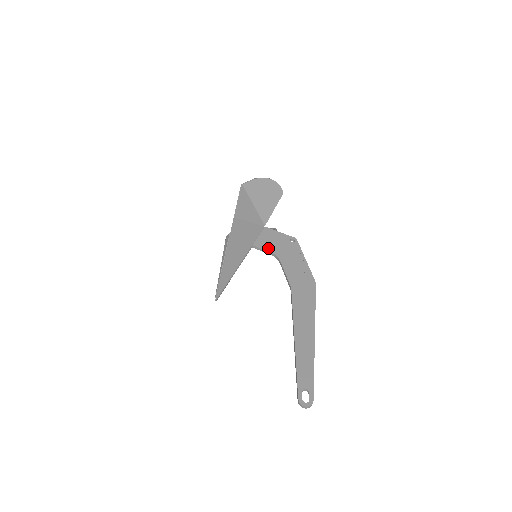
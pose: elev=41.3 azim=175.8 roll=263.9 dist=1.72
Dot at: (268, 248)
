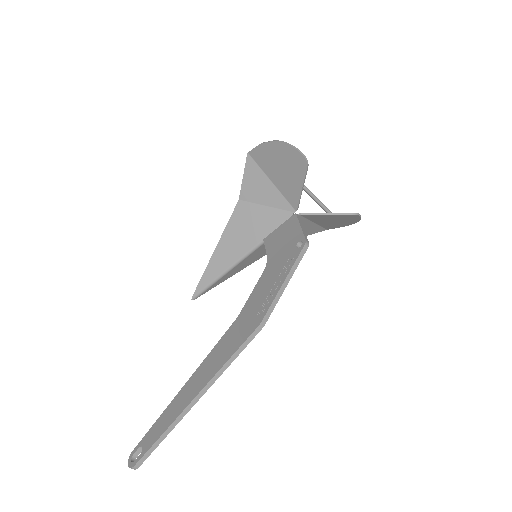
Dot at: (270, 248)
